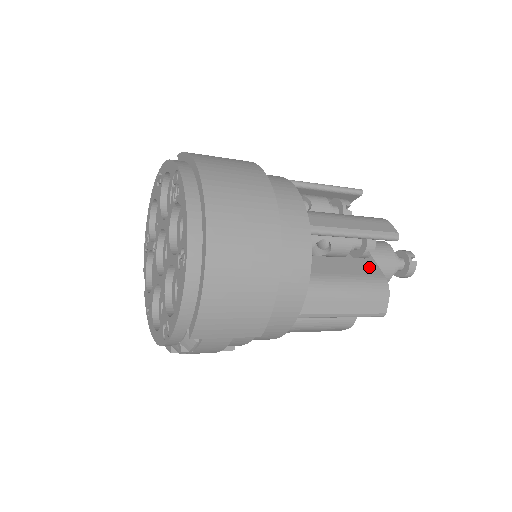
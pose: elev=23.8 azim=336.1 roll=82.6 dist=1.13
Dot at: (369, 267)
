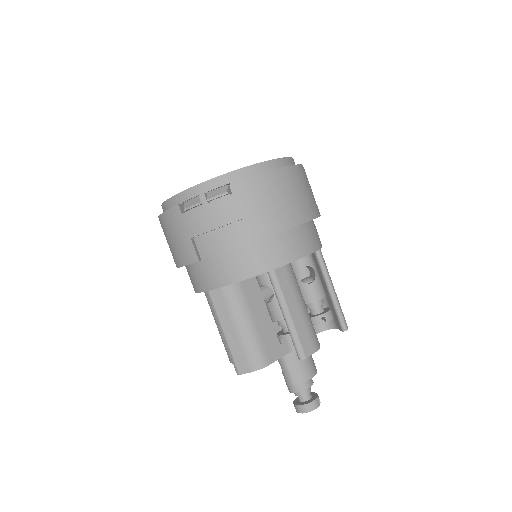
Dot at: occluded
